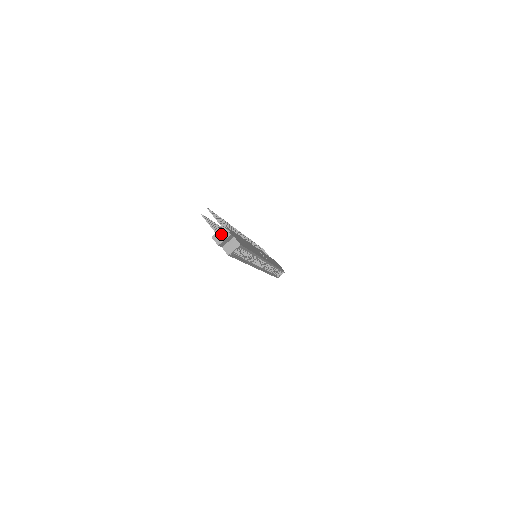
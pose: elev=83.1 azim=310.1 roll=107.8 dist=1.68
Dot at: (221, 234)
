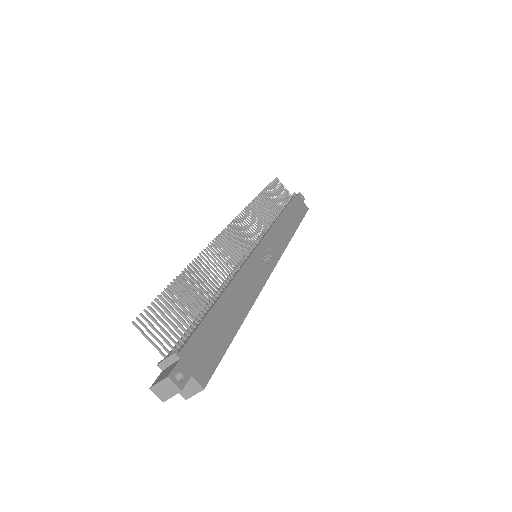
Dot at: (165, 387)
